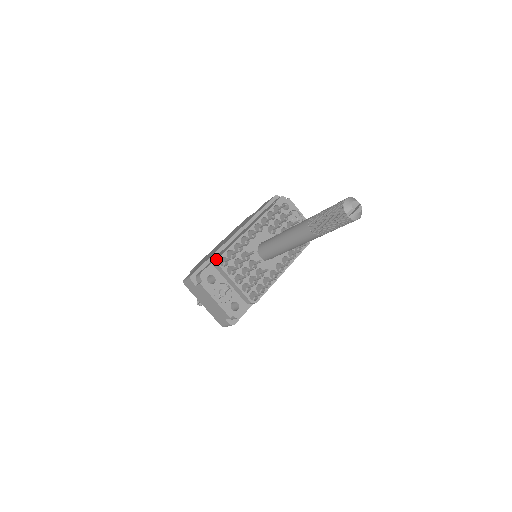
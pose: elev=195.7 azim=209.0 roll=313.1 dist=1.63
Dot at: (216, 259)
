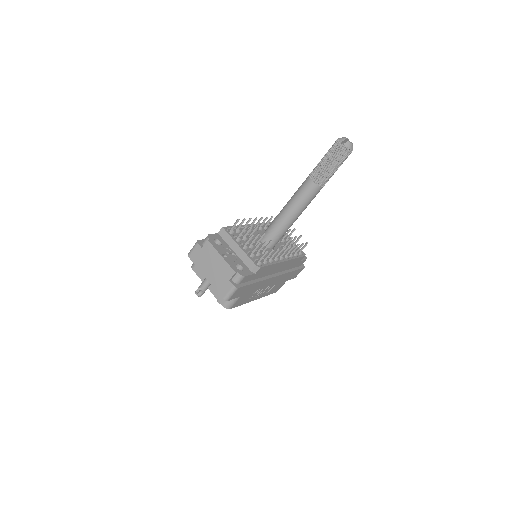
Dot at: (223, 227)
